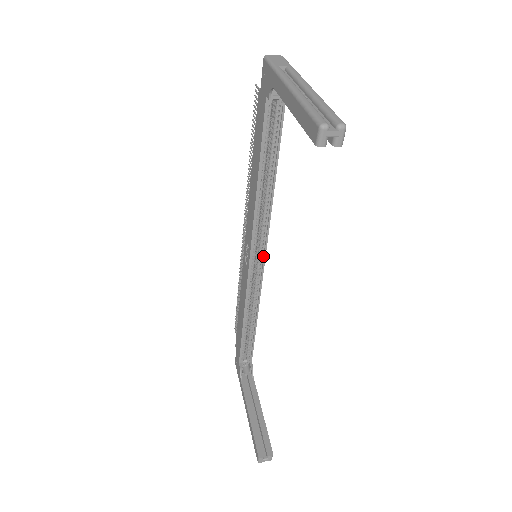
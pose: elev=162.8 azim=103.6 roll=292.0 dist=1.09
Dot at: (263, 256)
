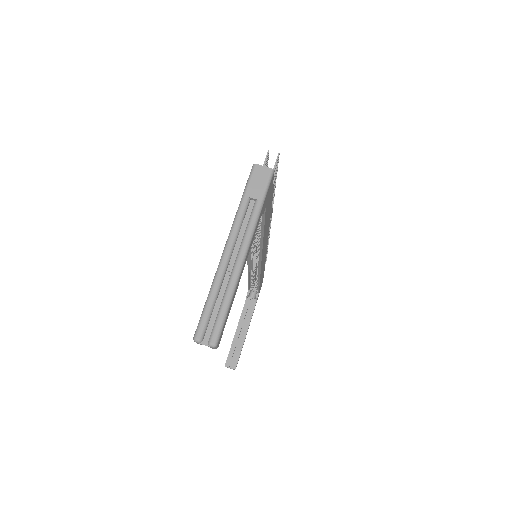
Dot at: (260, 260)
